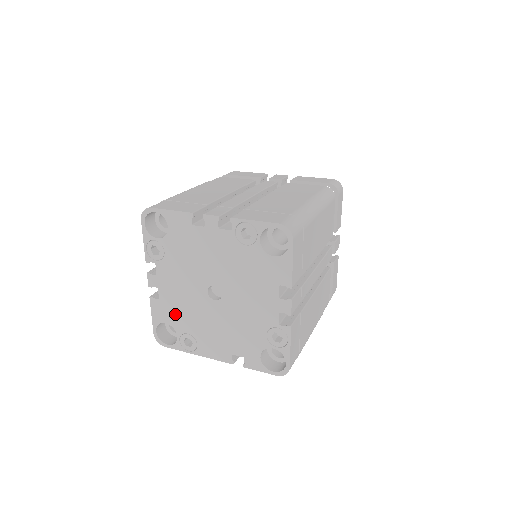
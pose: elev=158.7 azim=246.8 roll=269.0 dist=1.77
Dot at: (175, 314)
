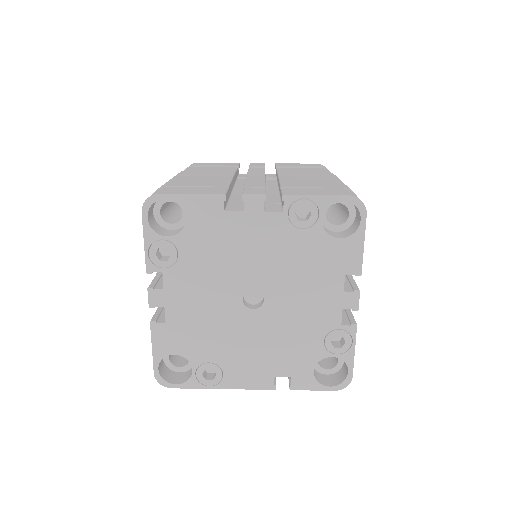
Dot at: (190, 339)
